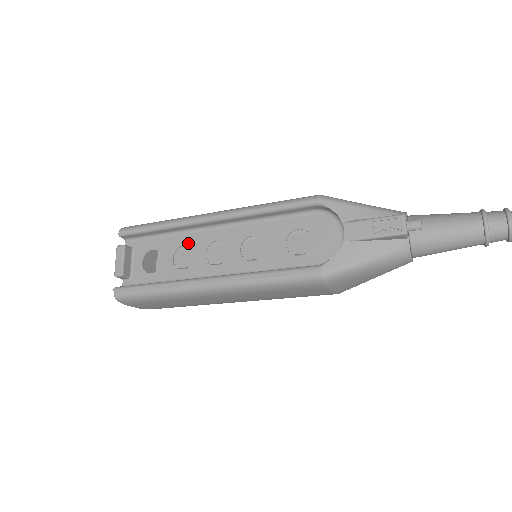
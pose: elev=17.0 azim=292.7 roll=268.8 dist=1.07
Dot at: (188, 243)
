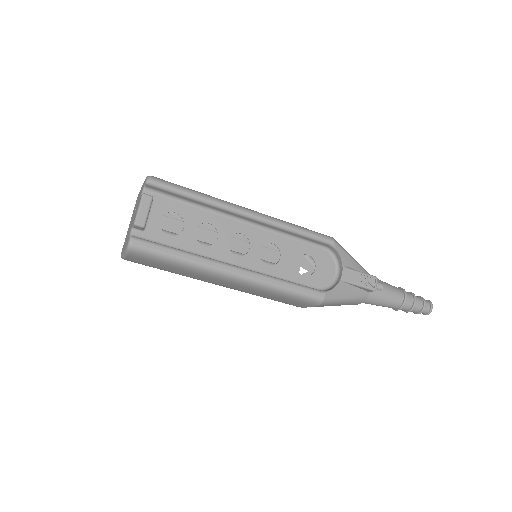
Dot at: (214, 223)
